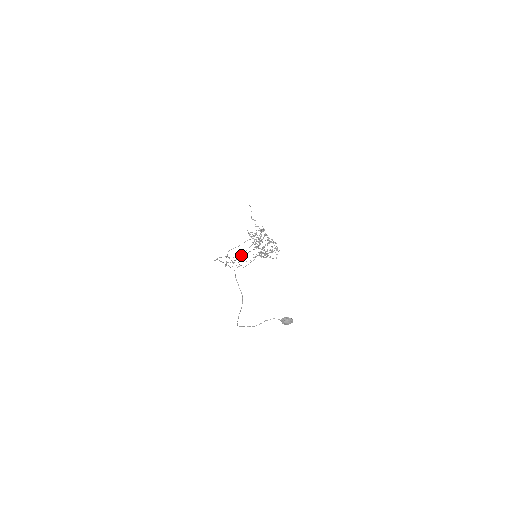
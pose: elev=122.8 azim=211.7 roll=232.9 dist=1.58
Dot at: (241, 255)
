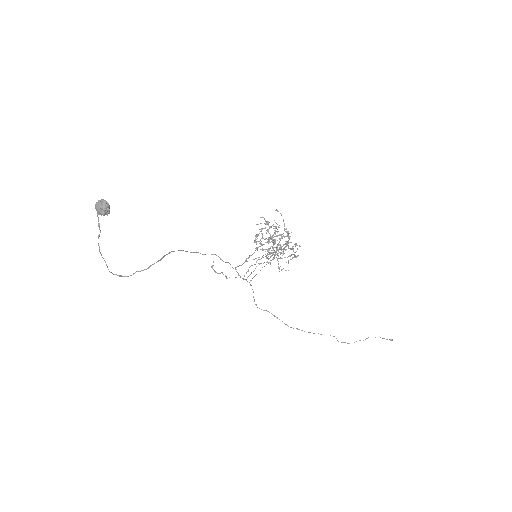
Dot at: (244, 262)
